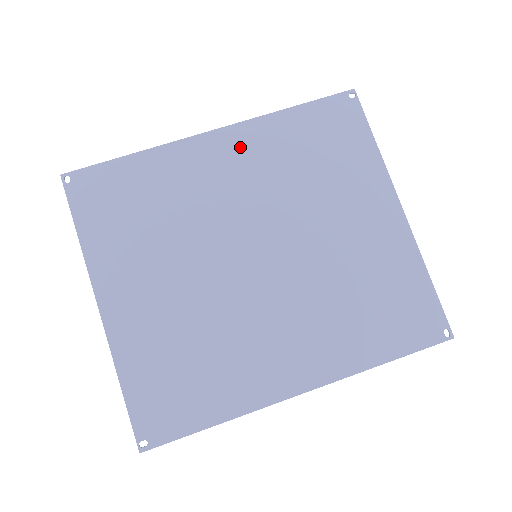
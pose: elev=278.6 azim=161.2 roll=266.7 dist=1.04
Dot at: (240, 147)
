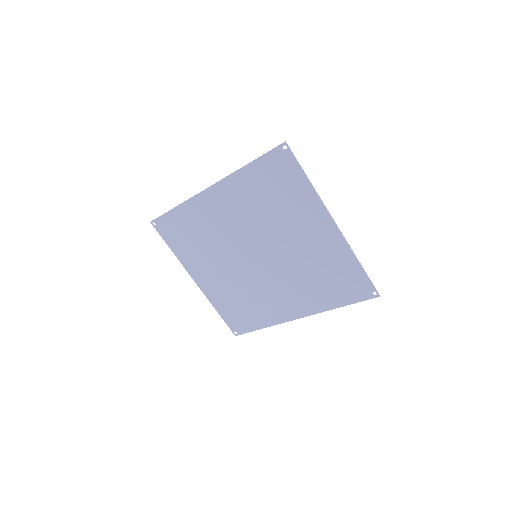
Dot at: (227, 196)
